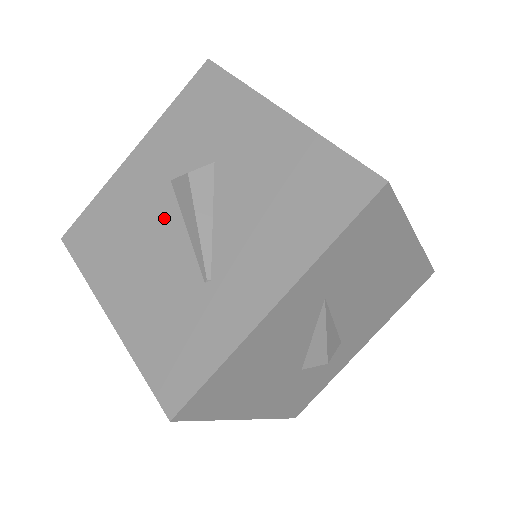
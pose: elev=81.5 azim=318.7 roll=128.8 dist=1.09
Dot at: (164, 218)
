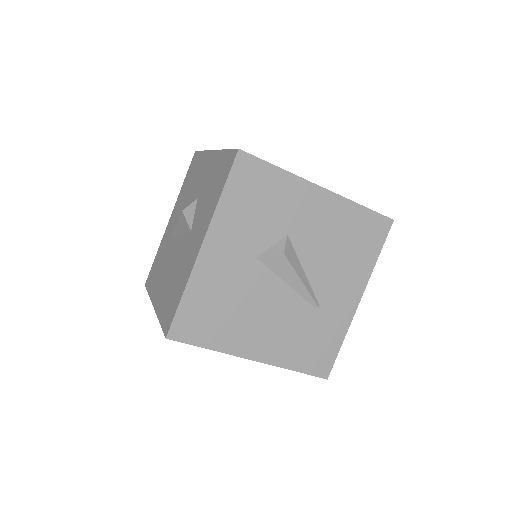
Dot at: (266, 285)
